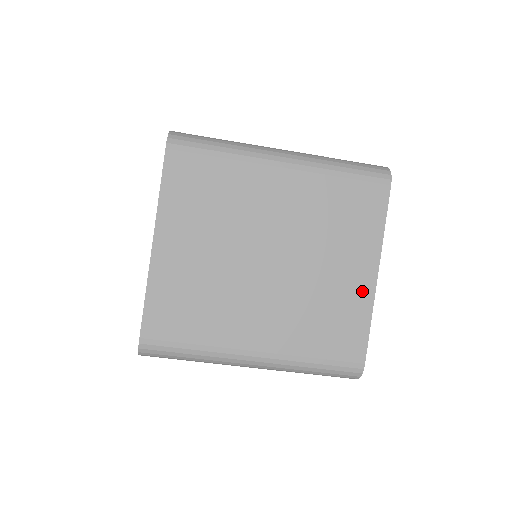
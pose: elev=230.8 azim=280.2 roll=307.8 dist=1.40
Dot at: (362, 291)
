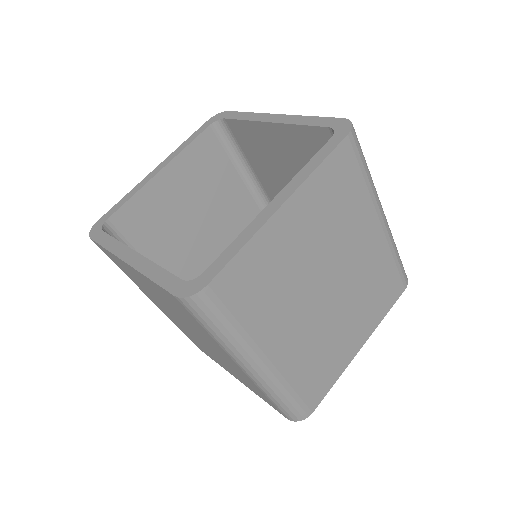
Dot at: (348, 354)
